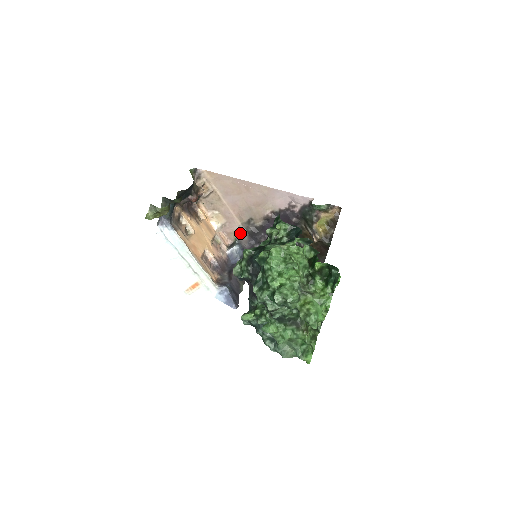
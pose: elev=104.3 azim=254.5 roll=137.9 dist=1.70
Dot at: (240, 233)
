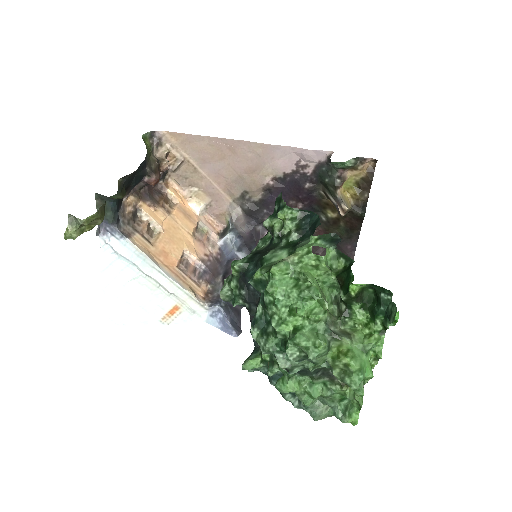
Dot at: (233, 214)
